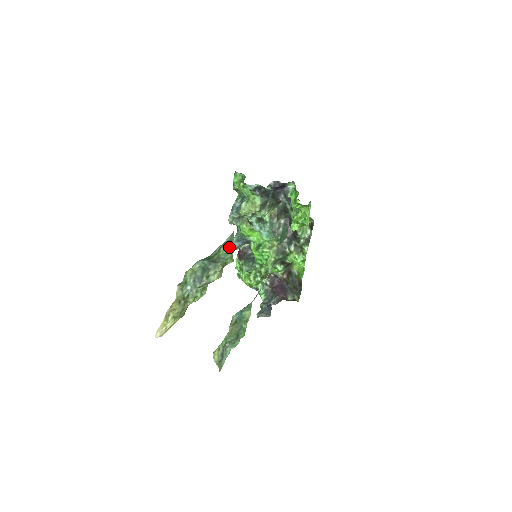
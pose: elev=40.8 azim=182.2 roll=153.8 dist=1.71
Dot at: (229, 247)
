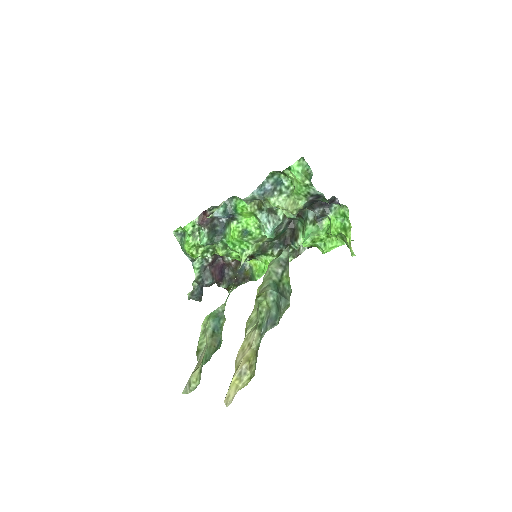
Dot at: (288, 272)
